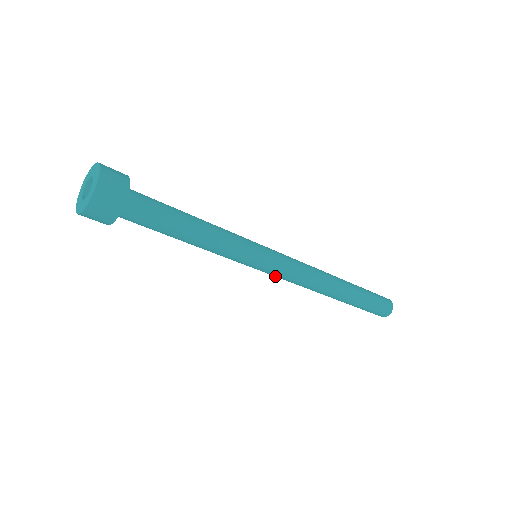
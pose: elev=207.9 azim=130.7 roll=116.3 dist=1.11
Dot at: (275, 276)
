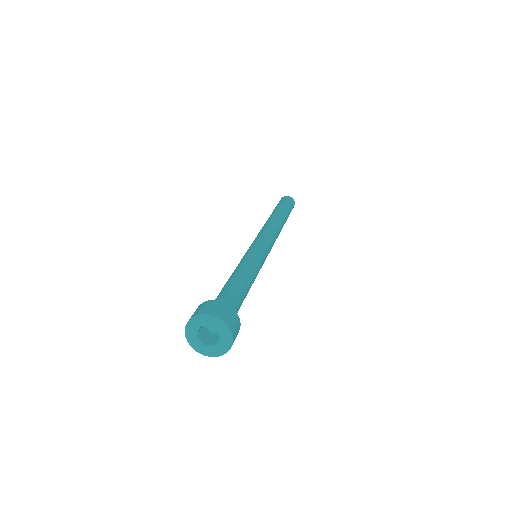
Dot at: occluded
